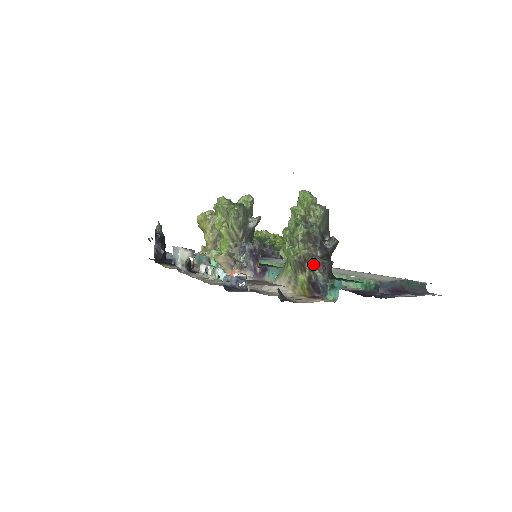
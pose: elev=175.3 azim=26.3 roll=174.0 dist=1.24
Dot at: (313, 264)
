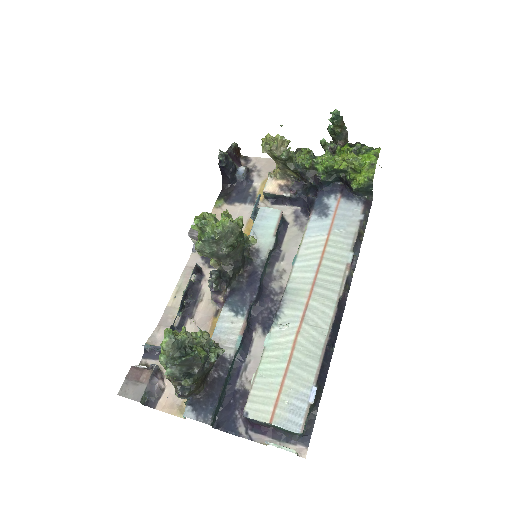
Dot at: (175, 386)
